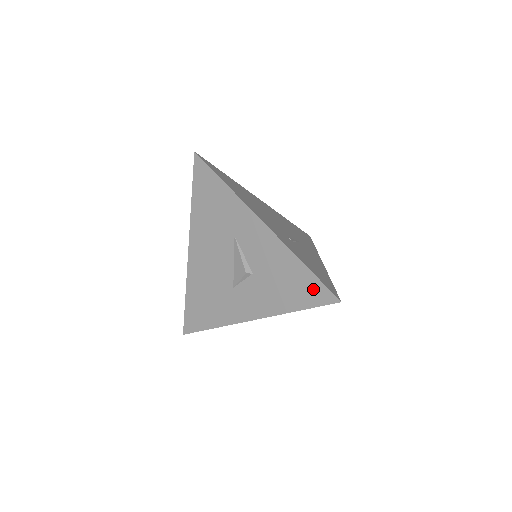
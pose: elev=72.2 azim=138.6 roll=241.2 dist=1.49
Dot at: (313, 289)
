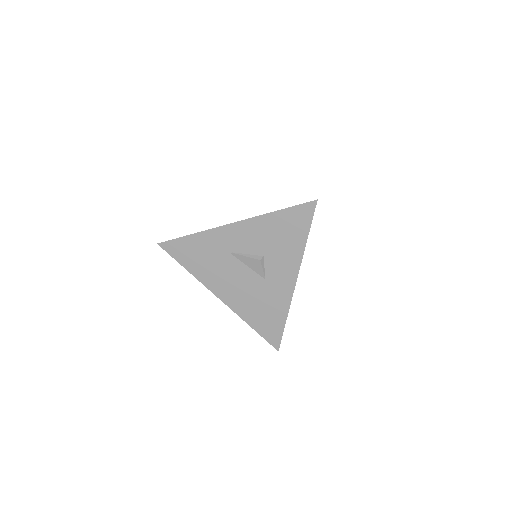
Dot at: (298, 215)
